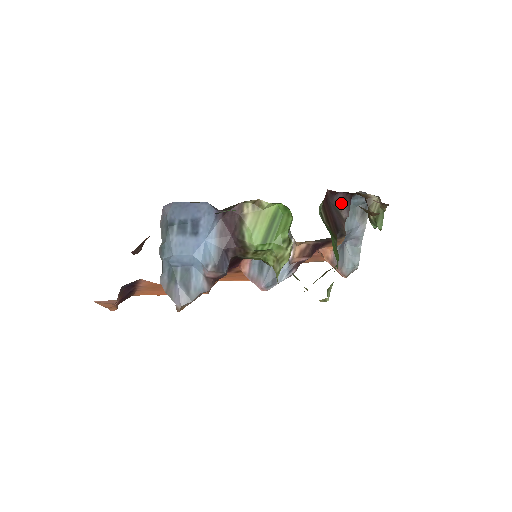
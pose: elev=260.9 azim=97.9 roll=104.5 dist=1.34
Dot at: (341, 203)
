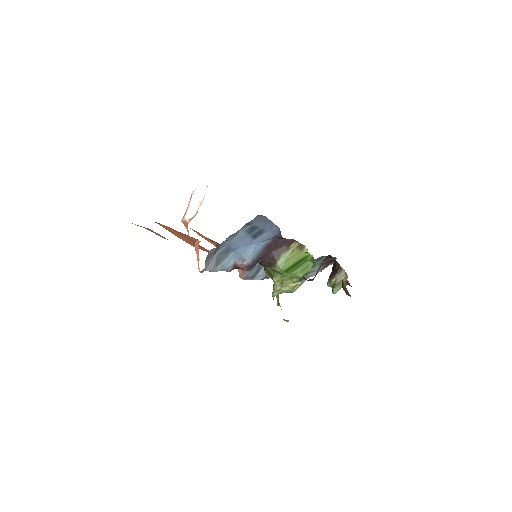
Dot at: (326, 262)
